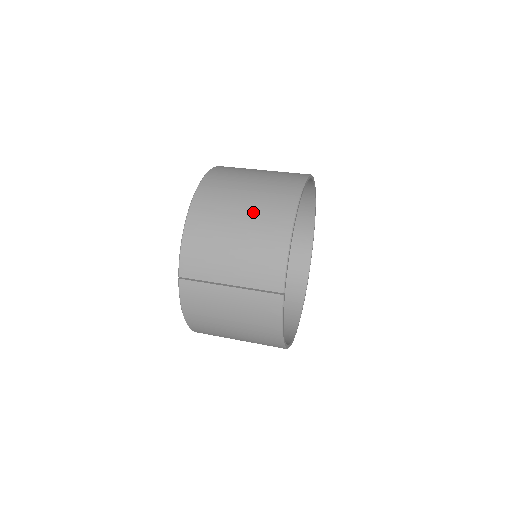
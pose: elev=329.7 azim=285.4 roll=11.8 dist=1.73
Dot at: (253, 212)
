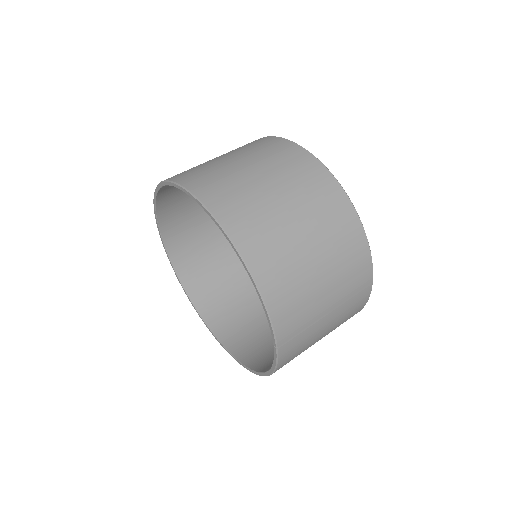
Dot at: (315, 226)
